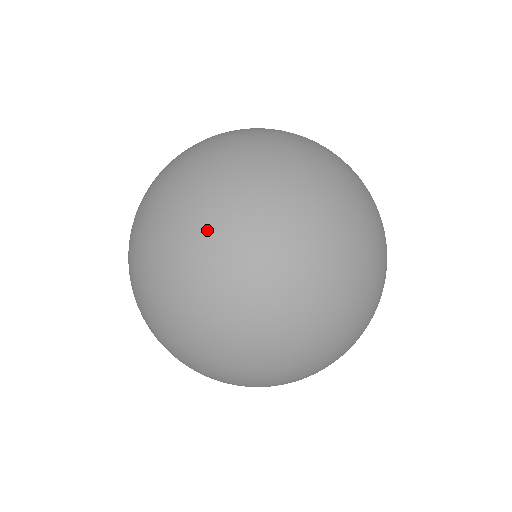
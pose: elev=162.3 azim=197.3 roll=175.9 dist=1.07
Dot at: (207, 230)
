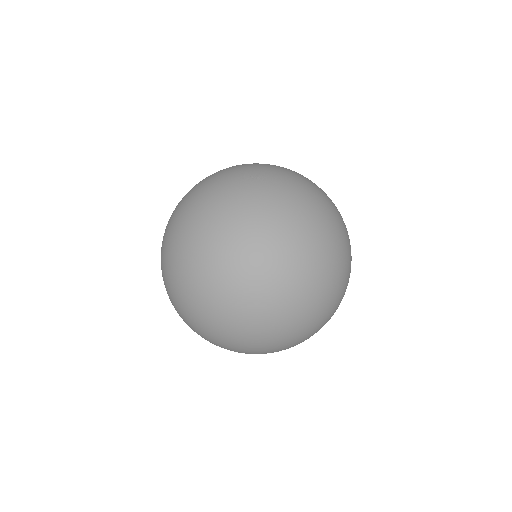
Dot at: (201, 273)
